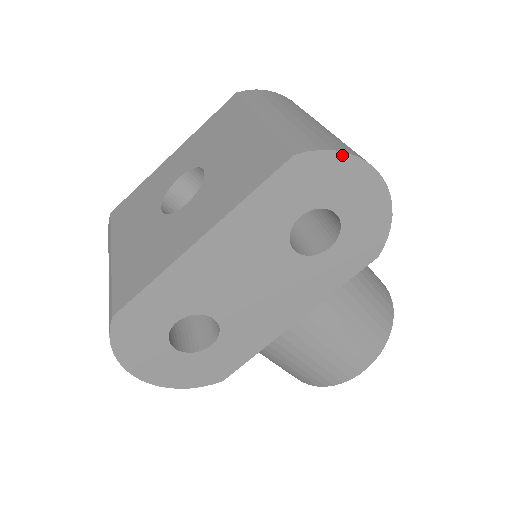
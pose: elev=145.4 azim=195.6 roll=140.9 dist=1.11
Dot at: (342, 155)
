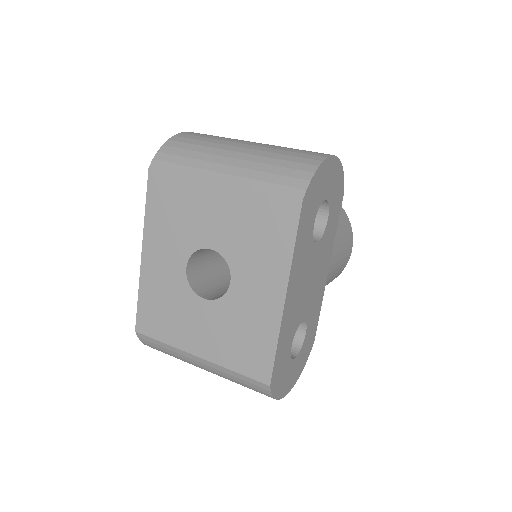
Dot at: (318, 170)
